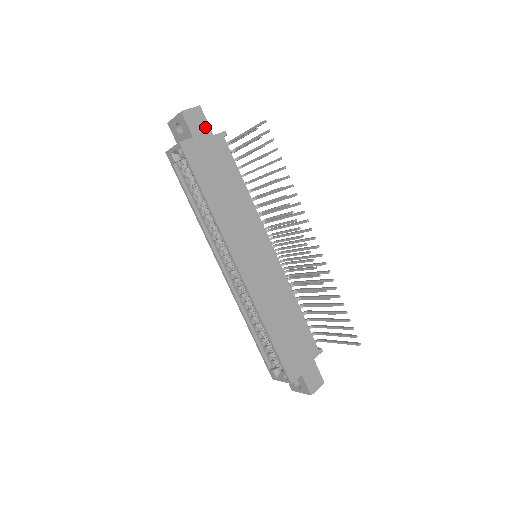
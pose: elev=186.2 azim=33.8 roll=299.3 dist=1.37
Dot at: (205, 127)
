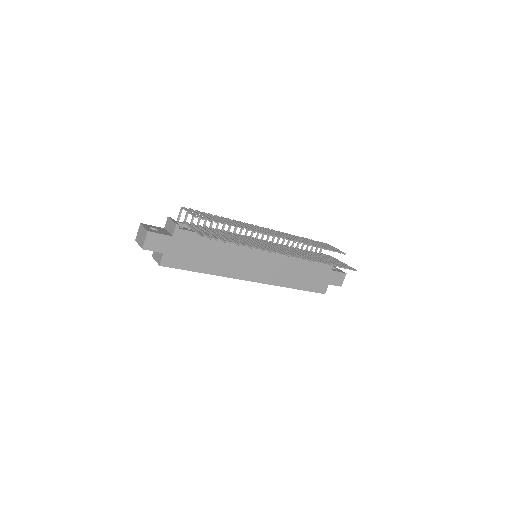
Dot at: (163, 239)
